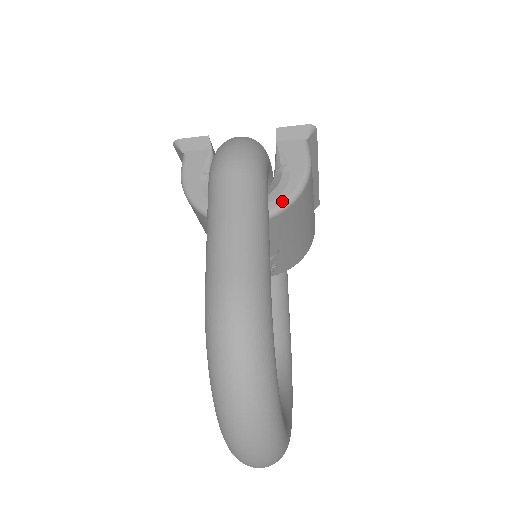
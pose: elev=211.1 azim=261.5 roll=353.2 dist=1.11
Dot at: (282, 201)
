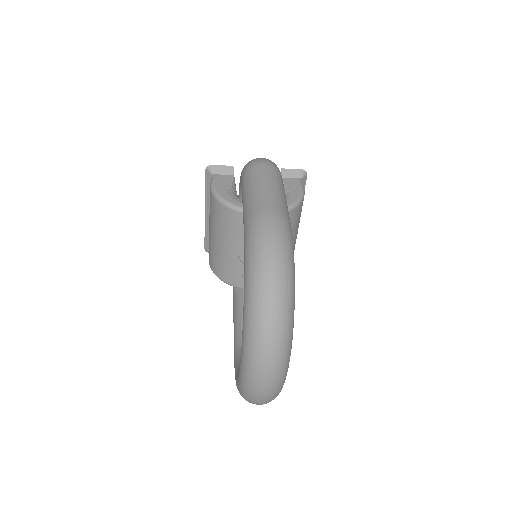
Dot at: (287, 205)
